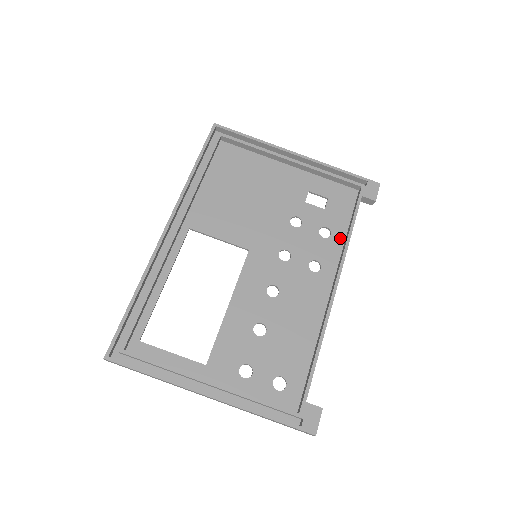
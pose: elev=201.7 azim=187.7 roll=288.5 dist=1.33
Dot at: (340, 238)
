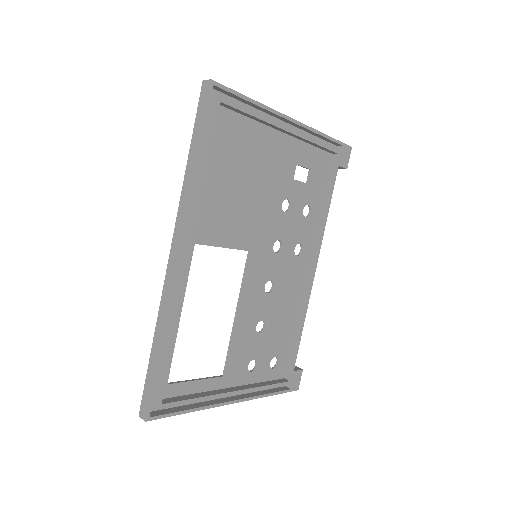
Dot at: (317, 214)
